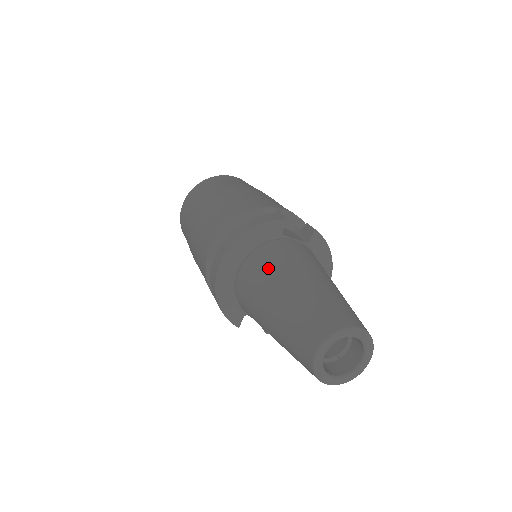
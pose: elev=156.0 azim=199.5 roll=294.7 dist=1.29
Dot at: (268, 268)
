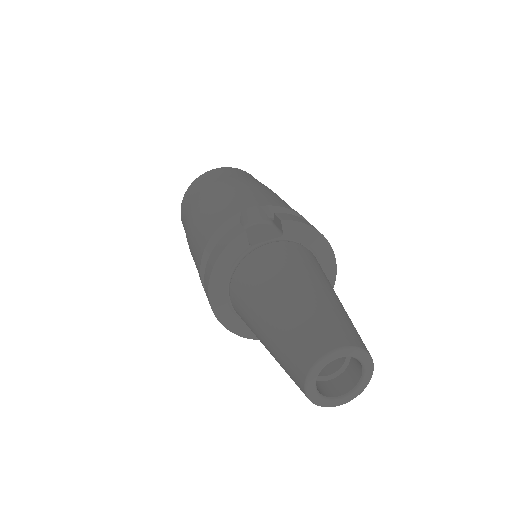
Dot at: (246, 297)
